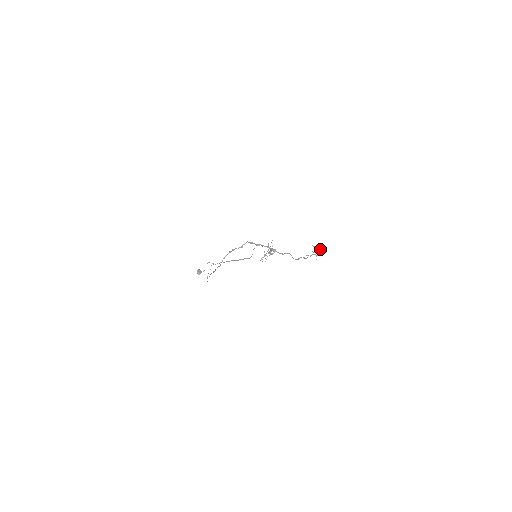
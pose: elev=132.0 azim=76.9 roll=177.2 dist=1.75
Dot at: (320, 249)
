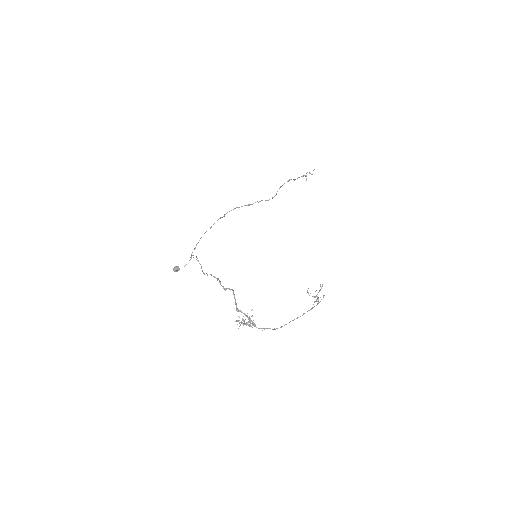
Dot at: occluded
